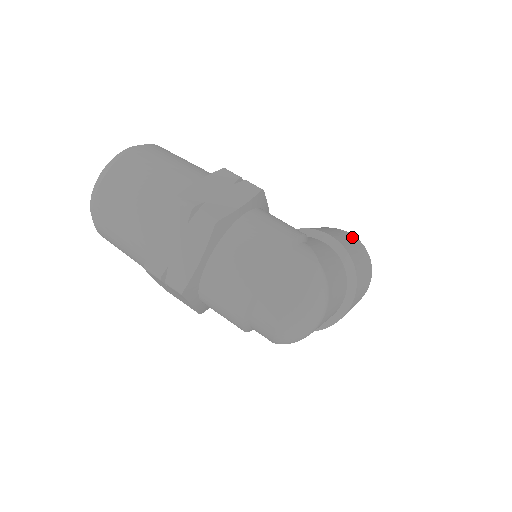
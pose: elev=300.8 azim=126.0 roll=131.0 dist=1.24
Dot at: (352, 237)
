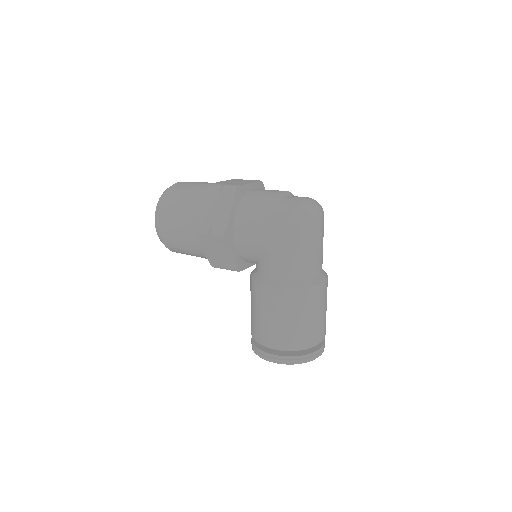
Dot at: occluded
